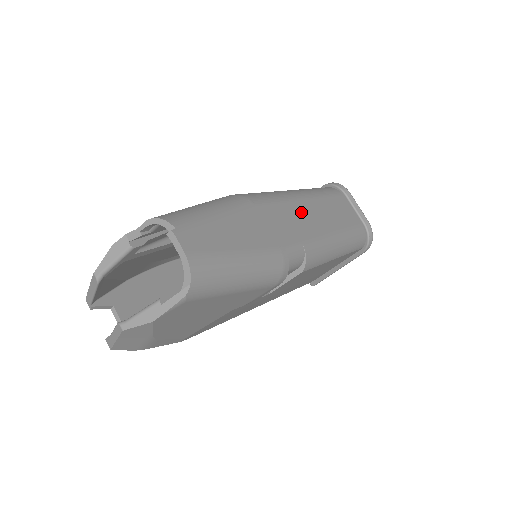
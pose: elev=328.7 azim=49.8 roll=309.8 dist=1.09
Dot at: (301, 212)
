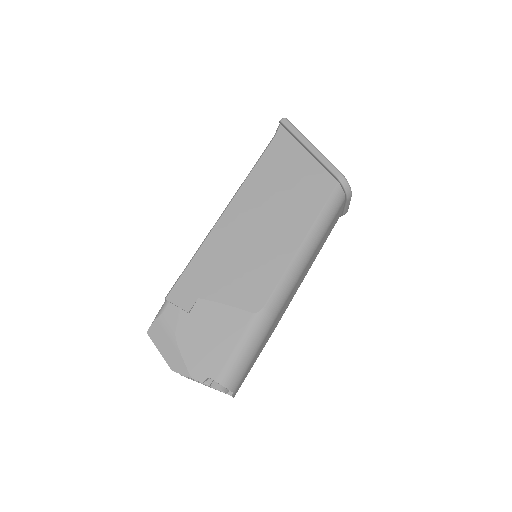
Dot at: (302, 276)
